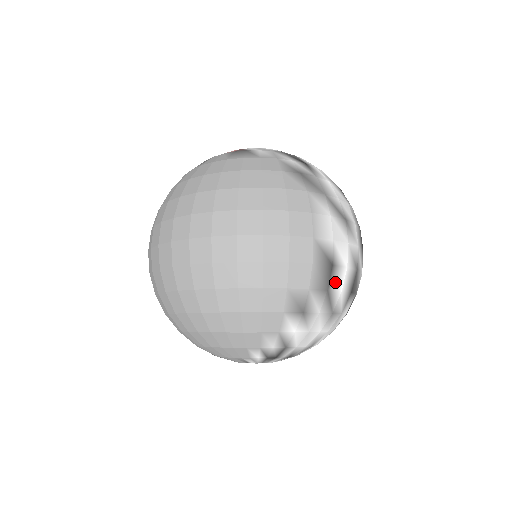
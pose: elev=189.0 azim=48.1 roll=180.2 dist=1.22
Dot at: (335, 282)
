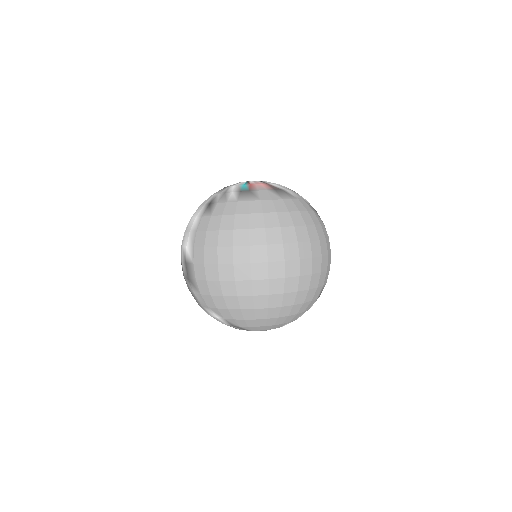
Dot at: occluded
